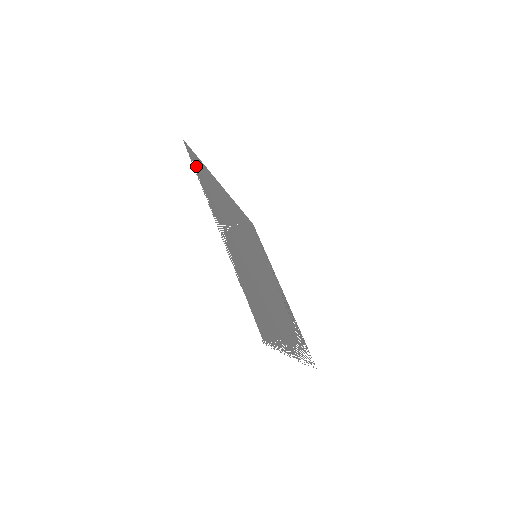
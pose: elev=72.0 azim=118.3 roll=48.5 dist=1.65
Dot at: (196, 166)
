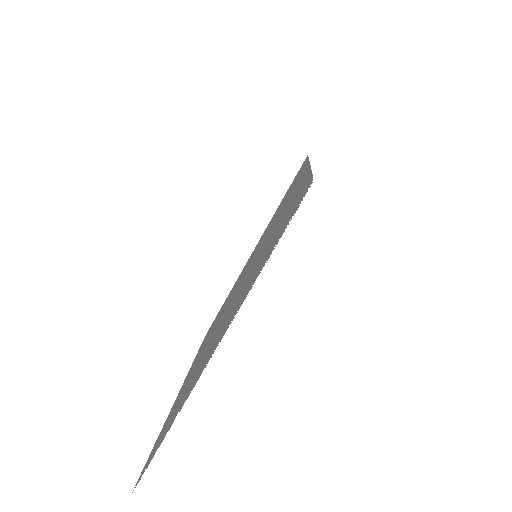
Dot at: occluded
